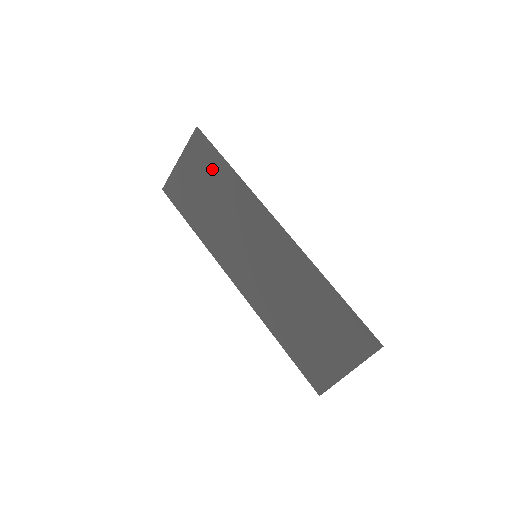
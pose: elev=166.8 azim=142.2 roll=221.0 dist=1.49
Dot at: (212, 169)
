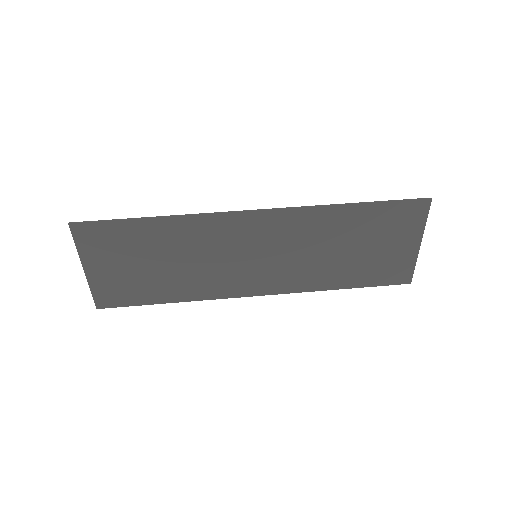
Dot at: (132, 239)
